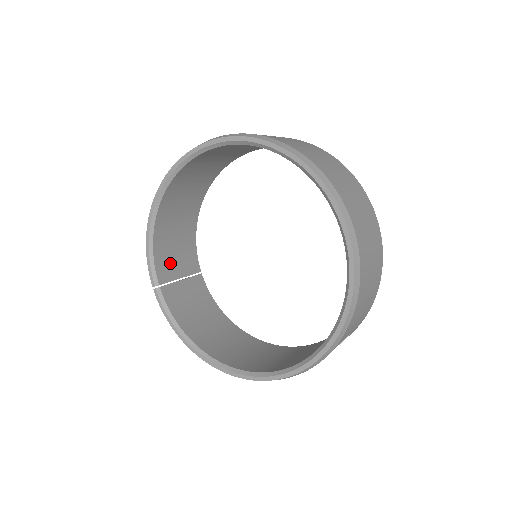
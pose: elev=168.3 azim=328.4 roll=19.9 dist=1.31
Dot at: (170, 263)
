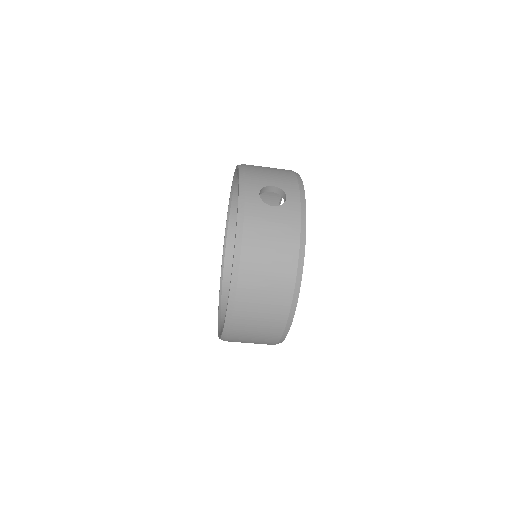
Dot at: occluded
